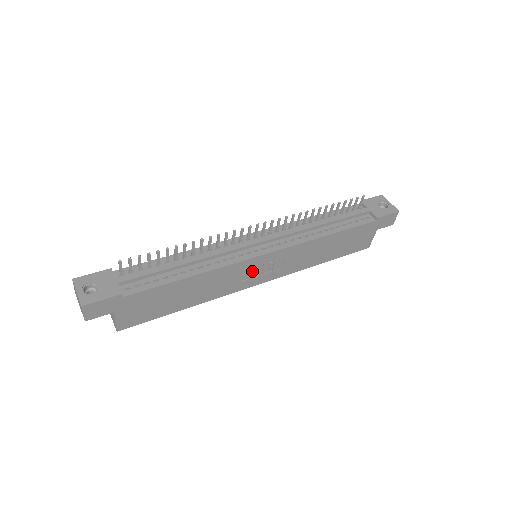
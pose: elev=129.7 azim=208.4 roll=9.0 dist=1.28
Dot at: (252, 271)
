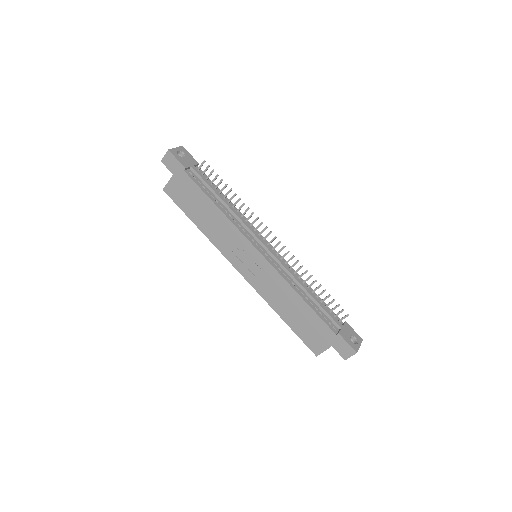
Dot at: (243, 253)
